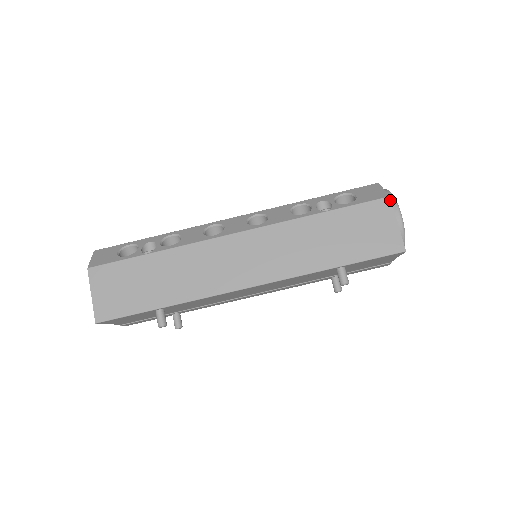
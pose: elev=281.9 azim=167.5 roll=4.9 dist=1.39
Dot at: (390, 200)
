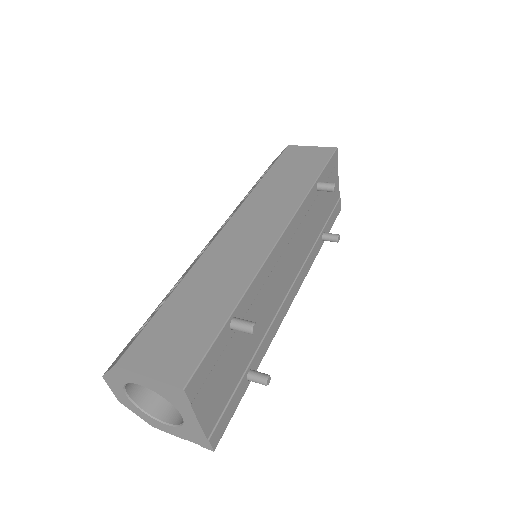
Dot at: (291, 145)
